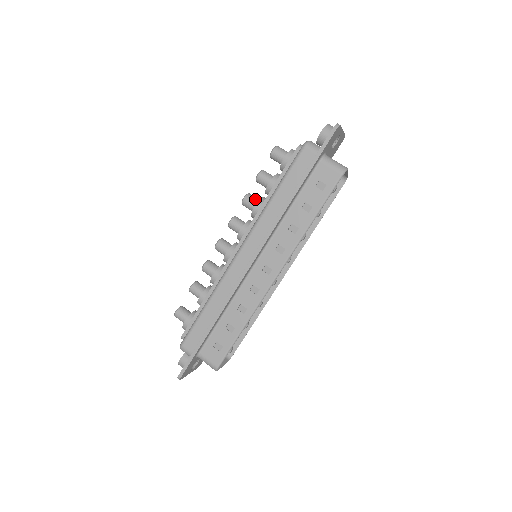
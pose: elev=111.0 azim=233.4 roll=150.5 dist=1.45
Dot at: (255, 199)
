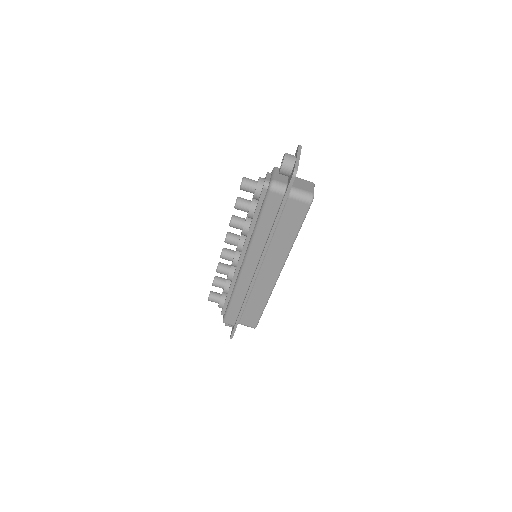
Dot at: (240, 222)
